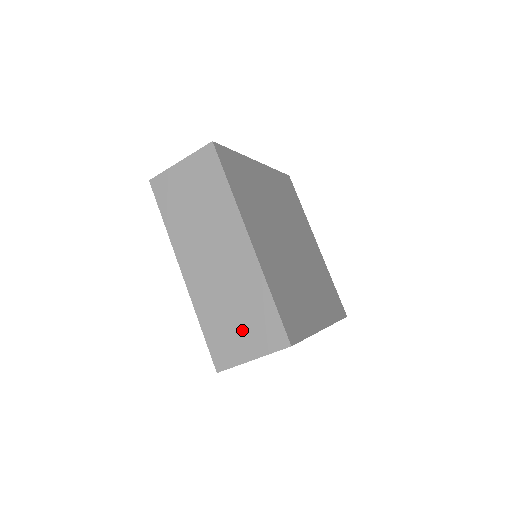
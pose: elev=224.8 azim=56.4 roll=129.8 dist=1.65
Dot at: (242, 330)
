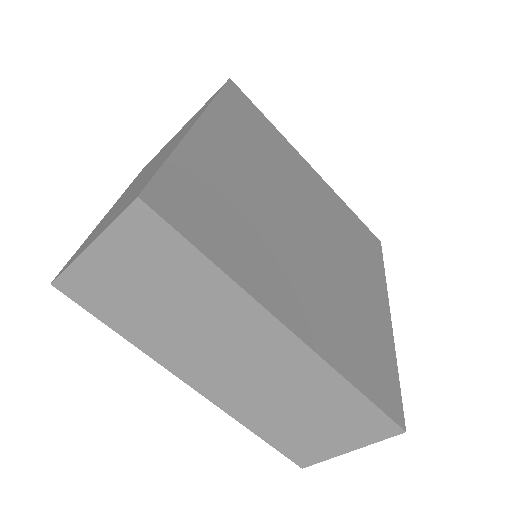
Dot at: (322, 429)
